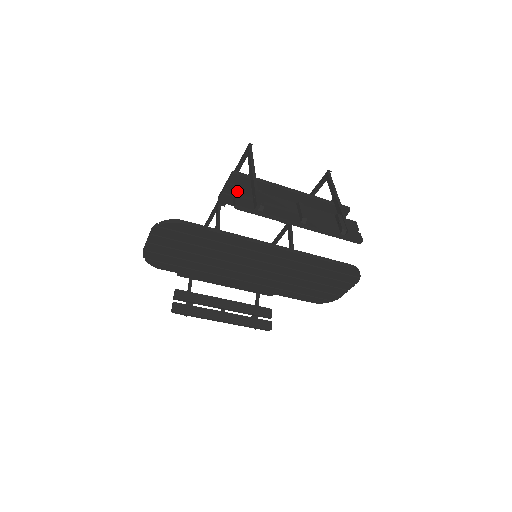
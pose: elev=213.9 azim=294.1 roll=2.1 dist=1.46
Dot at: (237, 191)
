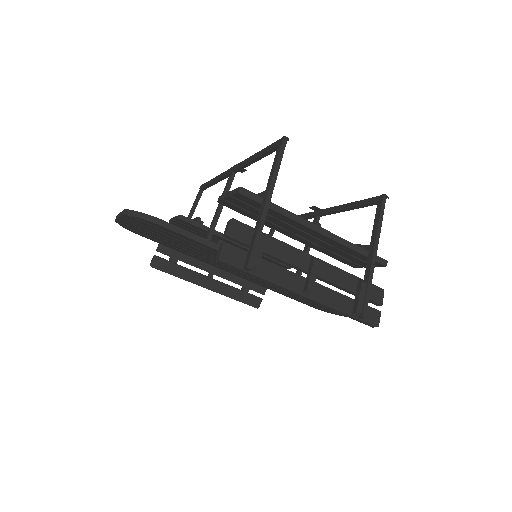
Dot at: (231, 231)
